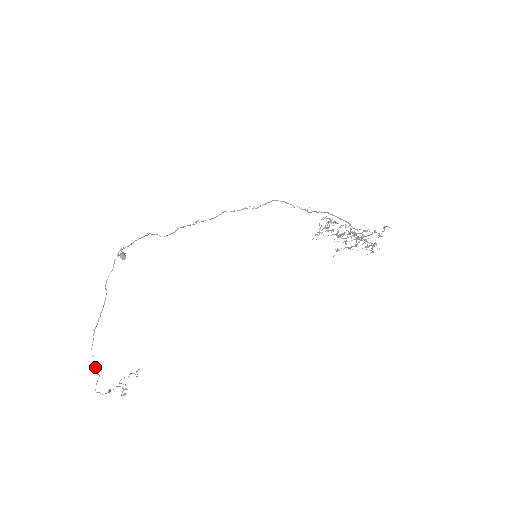
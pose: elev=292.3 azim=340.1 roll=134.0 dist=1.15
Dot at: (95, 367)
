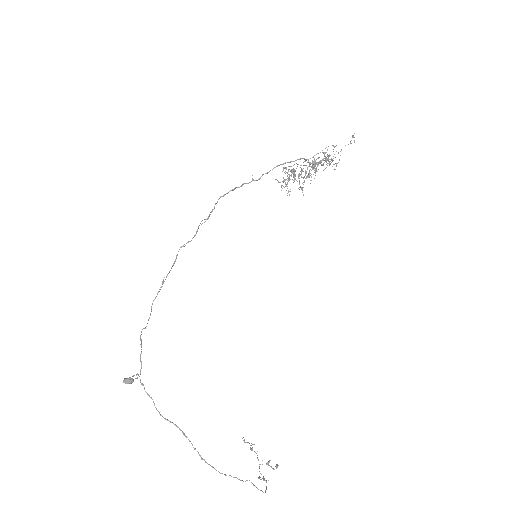
Dot at: occluded
